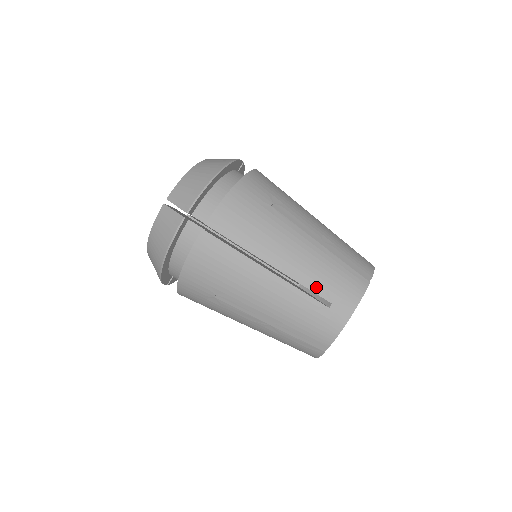
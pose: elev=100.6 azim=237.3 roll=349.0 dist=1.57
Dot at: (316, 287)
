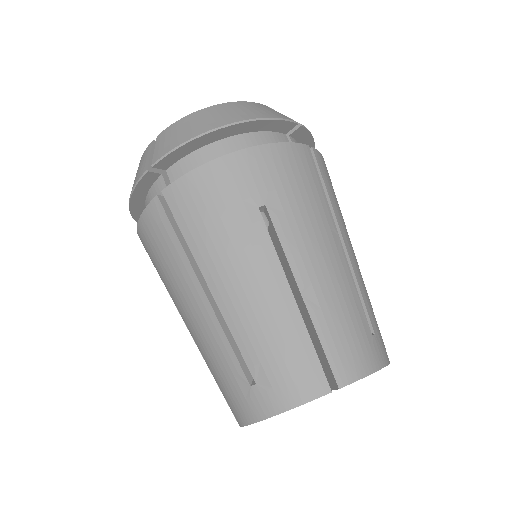
Dot at: (247, 350)
